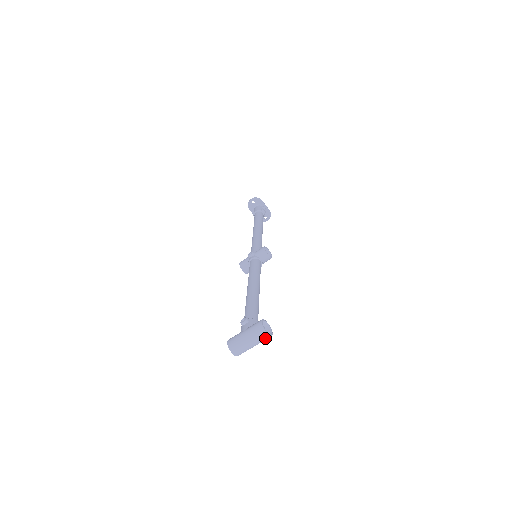
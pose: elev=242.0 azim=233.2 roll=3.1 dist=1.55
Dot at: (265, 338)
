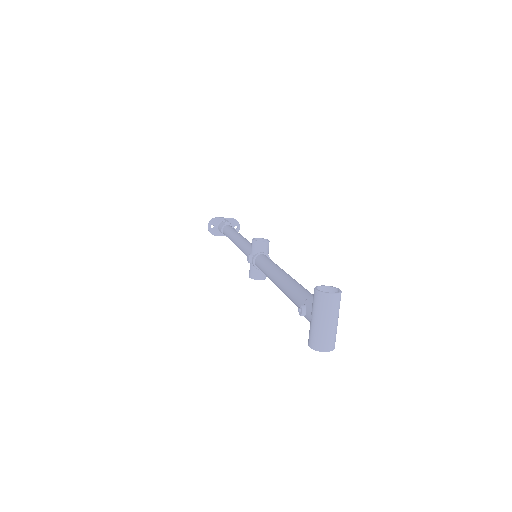
Dot at: (338, 301)
